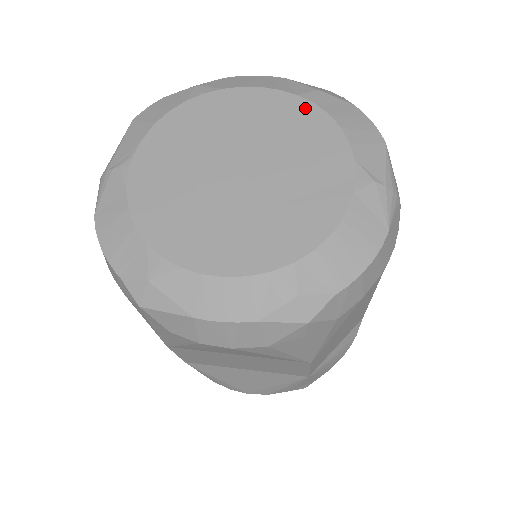
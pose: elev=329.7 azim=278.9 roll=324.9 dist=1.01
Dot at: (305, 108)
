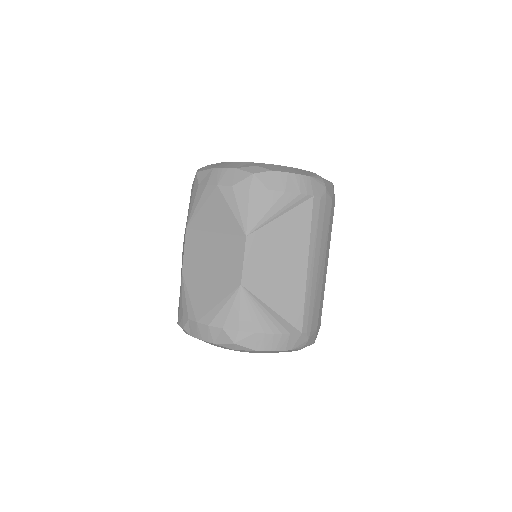
Dot at: occluded
